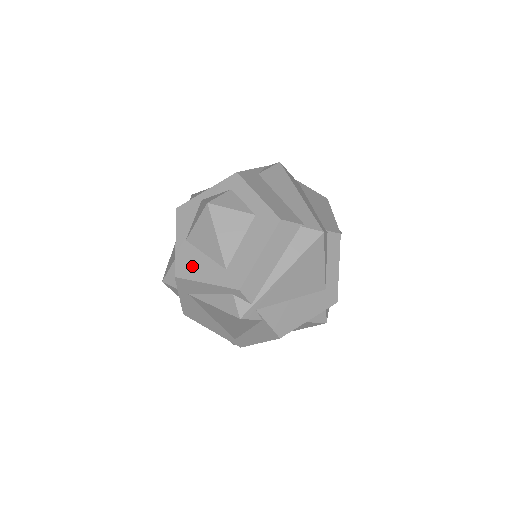
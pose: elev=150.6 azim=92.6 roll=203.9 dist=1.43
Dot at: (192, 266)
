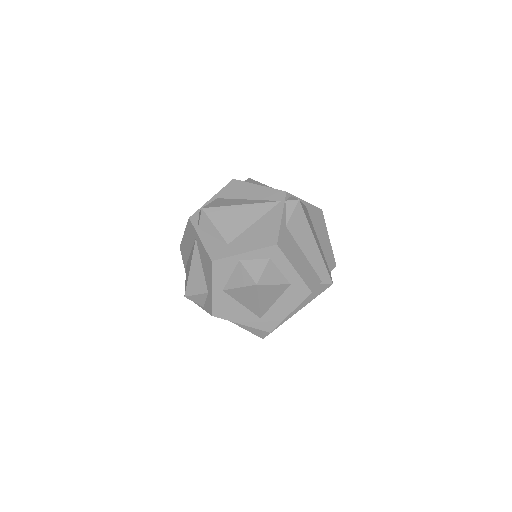
Dot at: (229, 311)
